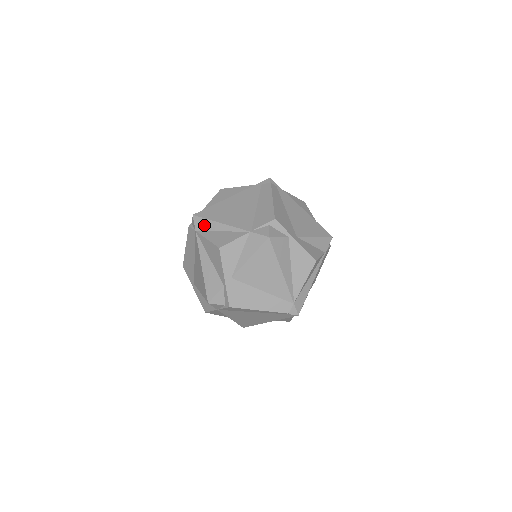
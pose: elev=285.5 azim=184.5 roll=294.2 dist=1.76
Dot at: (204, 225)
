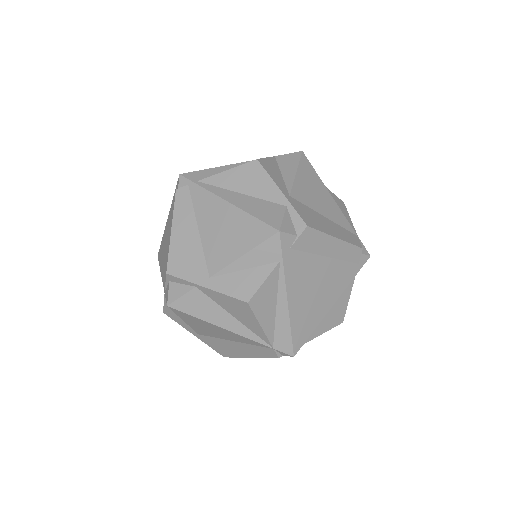
Dot at: occluded
